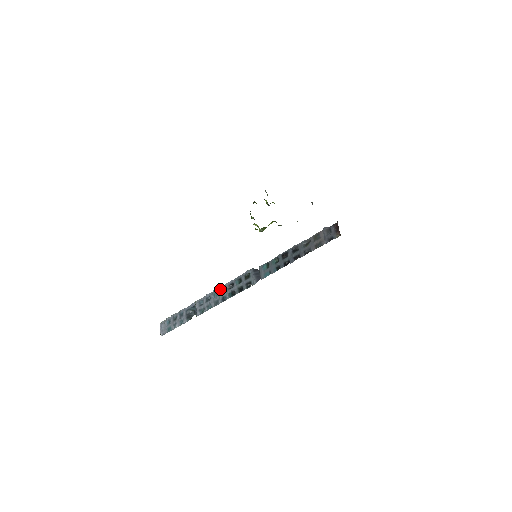
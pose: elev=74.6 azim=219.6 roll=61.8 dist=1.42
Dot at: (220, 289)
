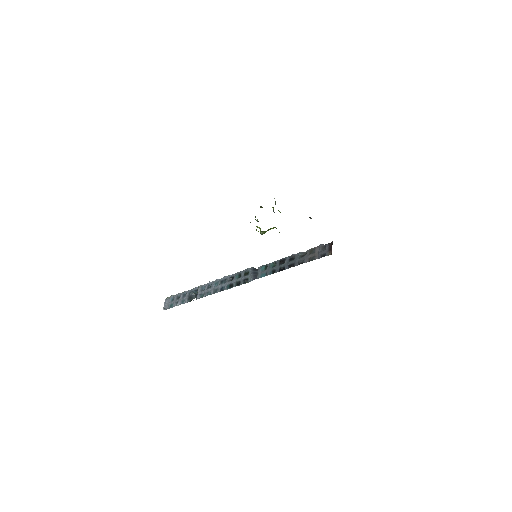
Dot at: (221, 279)
